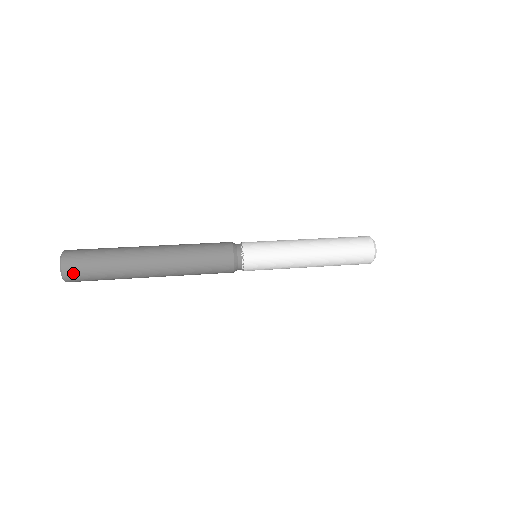
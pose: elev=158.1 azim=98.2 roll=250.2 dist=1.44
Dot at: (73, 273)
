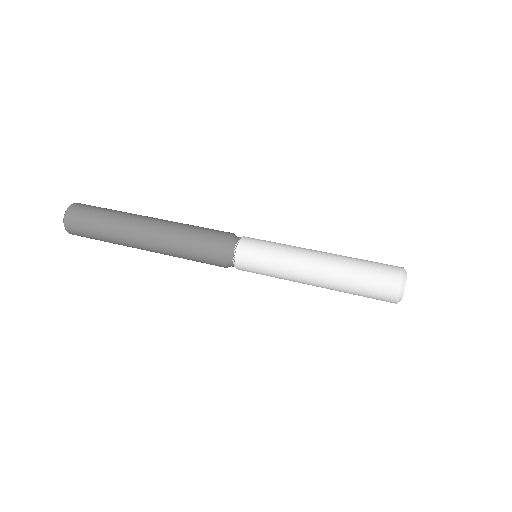
Dot at: (77, 234)
